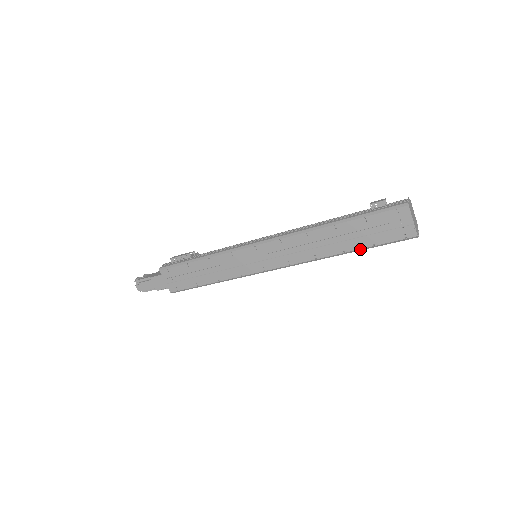
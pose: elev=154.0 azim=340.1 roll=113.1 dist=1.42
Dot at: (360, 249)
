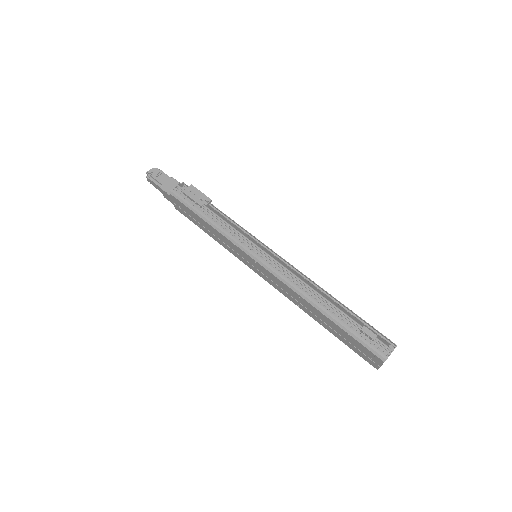
Dot at: (333, 334)
